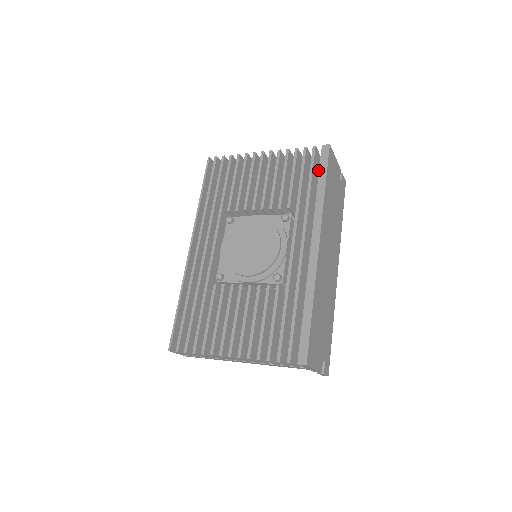
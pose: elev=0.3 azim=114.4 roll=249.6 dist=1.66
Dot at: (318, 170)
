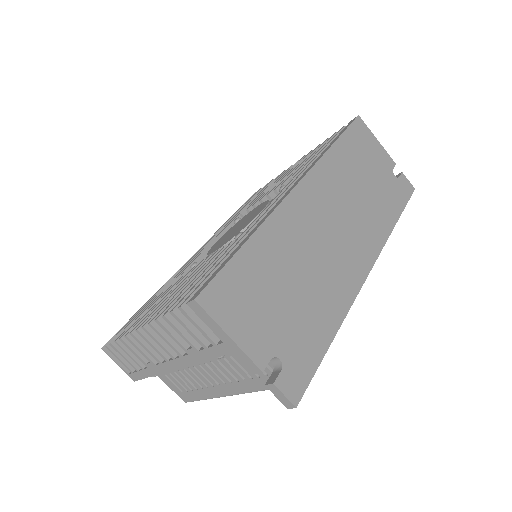
Dot at: occluded
